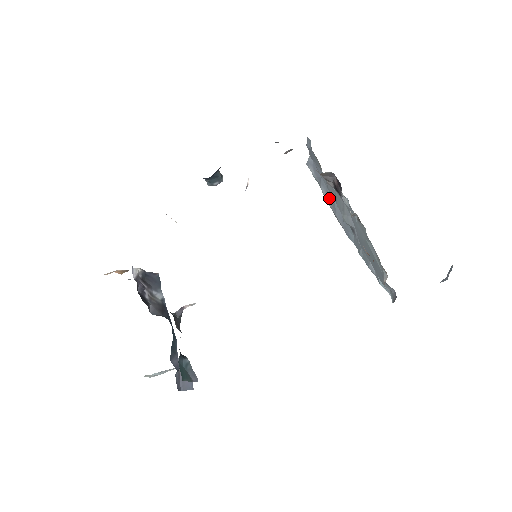
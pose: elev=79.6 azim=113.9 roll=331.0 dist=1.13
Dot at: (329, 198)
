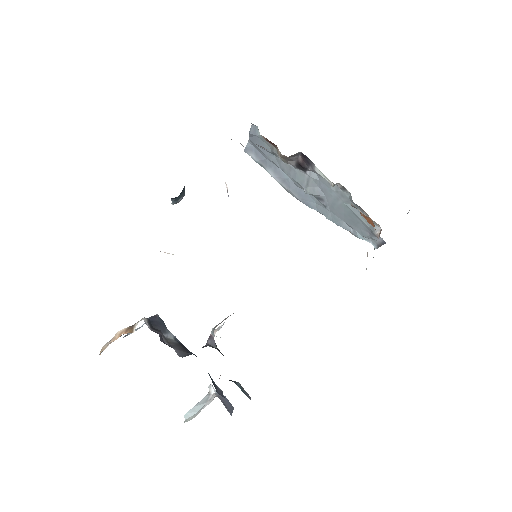
Dot at: (279, 176)
